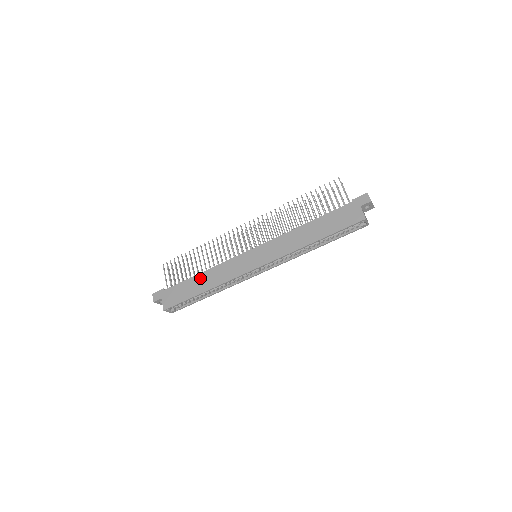
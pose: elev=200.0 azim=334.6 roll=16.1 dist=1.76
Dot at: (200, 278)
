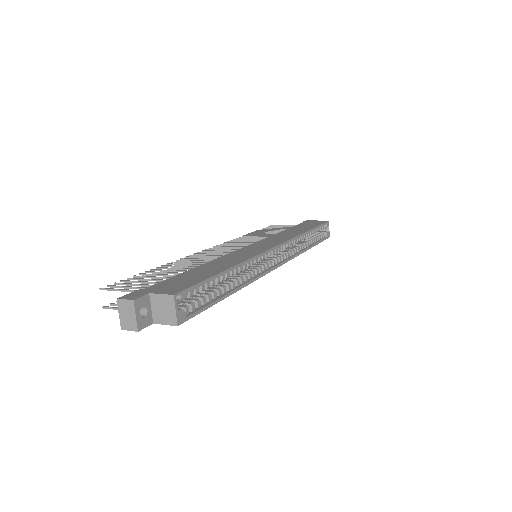
Dot at: (204, 266)
